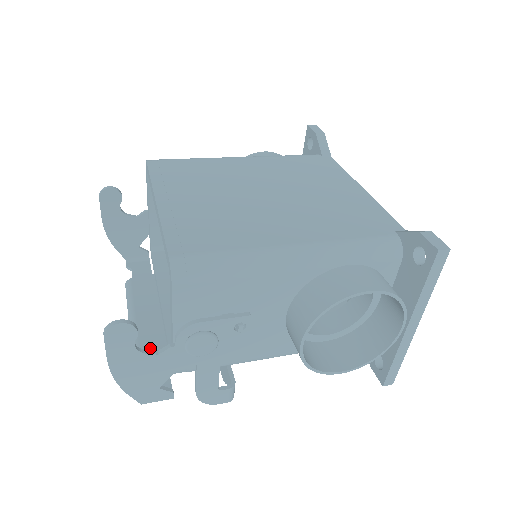
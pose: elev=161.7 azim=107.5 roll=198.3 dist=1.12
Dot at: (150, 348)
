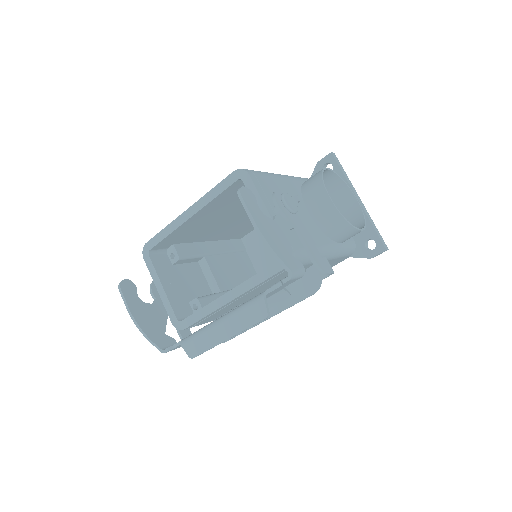
Dot at: occluded
